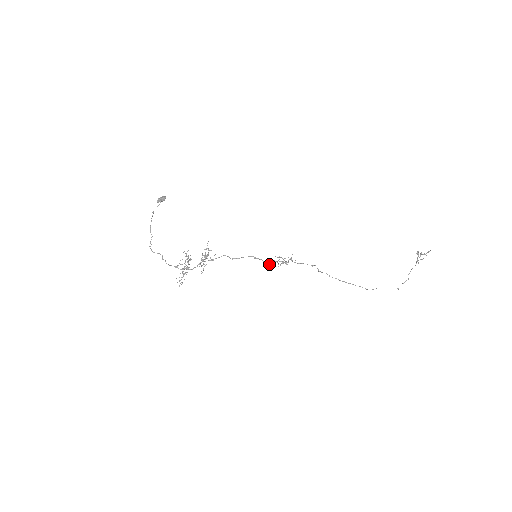
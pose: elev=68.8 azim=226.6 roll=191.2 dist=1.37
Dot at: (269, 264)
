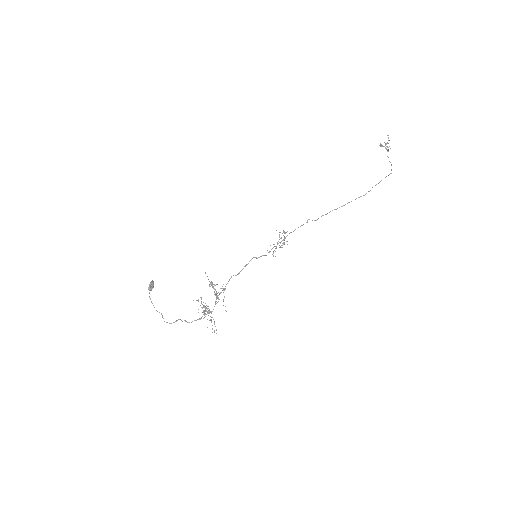
Dot at: (273, 253)
